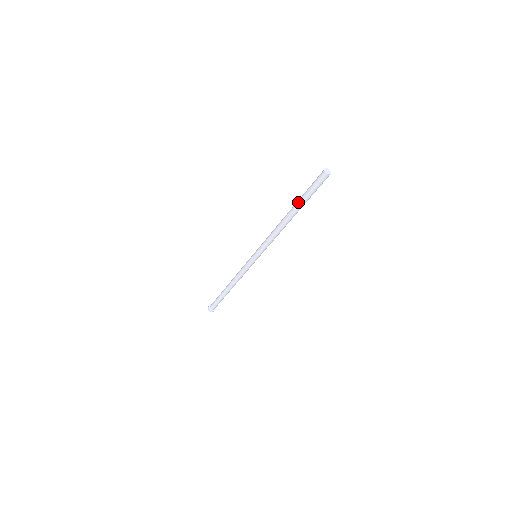
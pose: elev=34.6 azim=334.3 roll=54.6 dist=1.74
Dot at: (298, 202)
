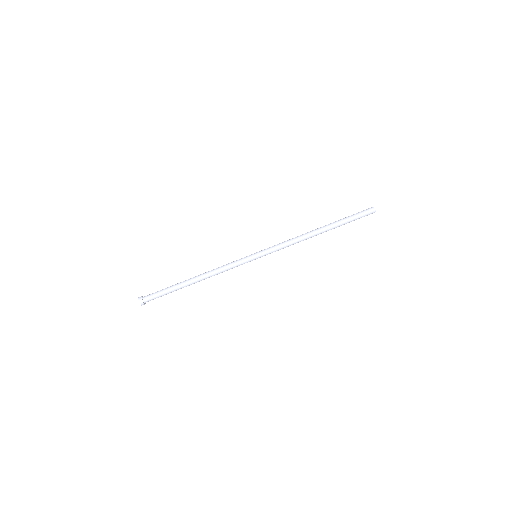
Dot at: (336, 222)
